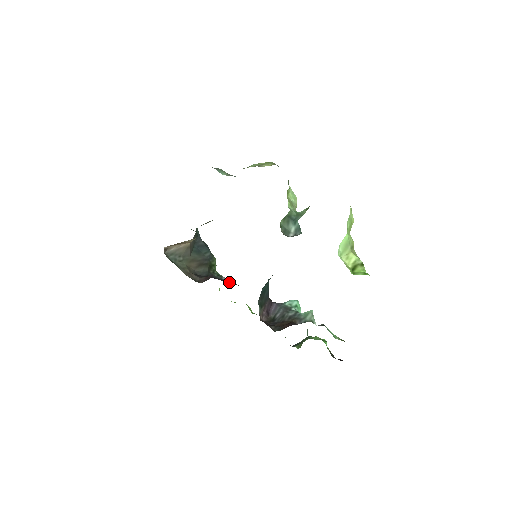
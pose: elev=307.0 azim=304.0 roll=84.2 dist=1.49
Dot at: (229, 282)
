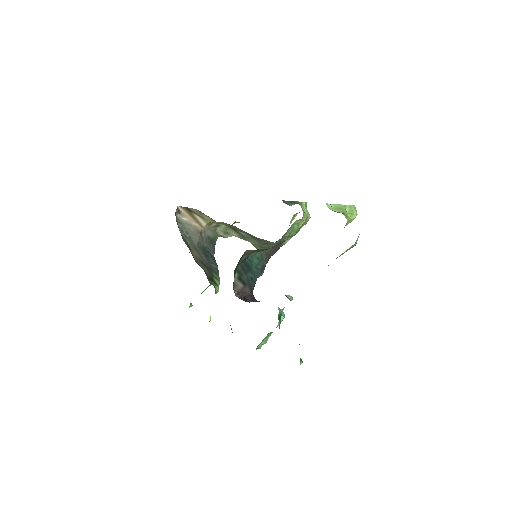
Dot at: occluded
